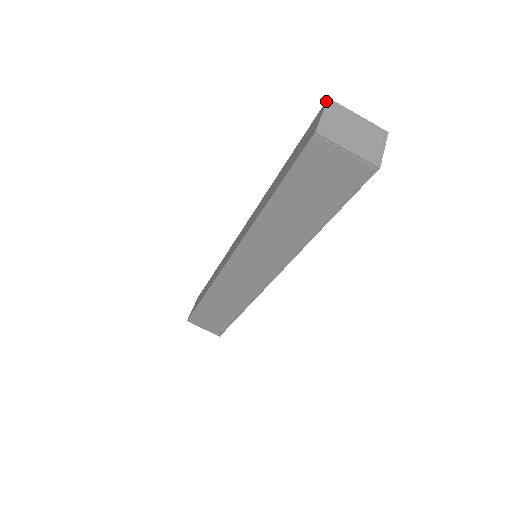
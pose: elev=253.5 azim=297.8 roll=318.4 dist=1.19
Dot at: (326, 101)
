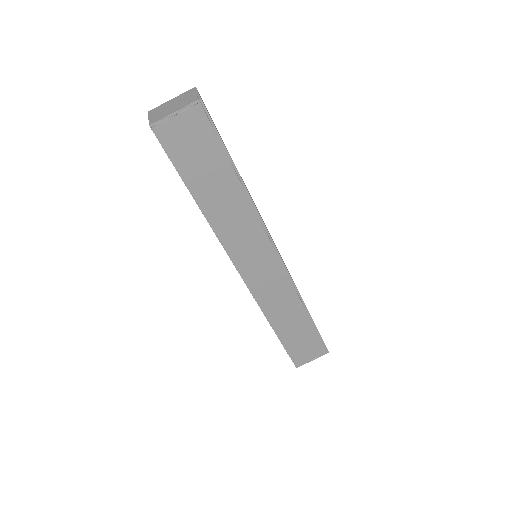
Dot at: (148, 114)
